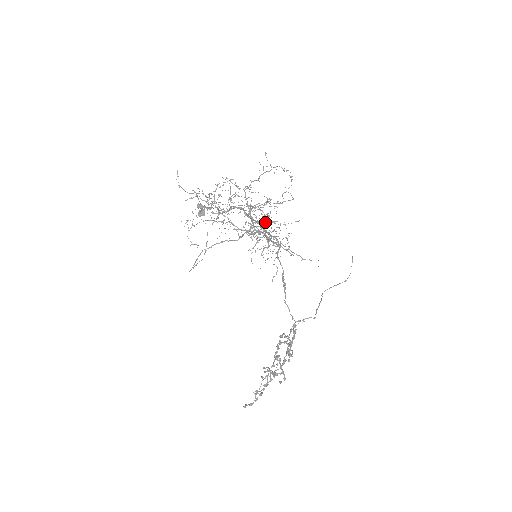
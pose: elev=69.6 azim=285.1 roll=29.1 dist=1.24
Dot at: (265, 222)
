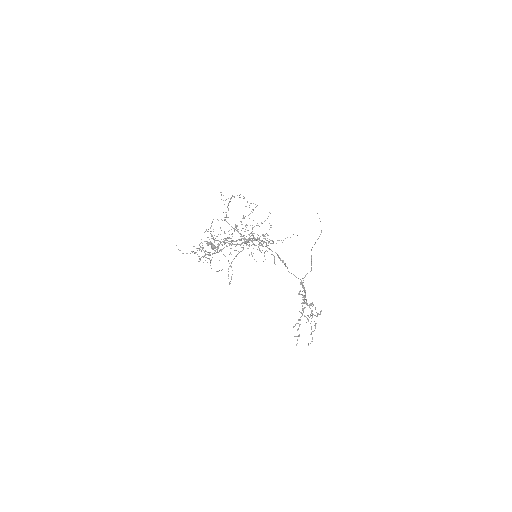
Dot at: (243, 239)
